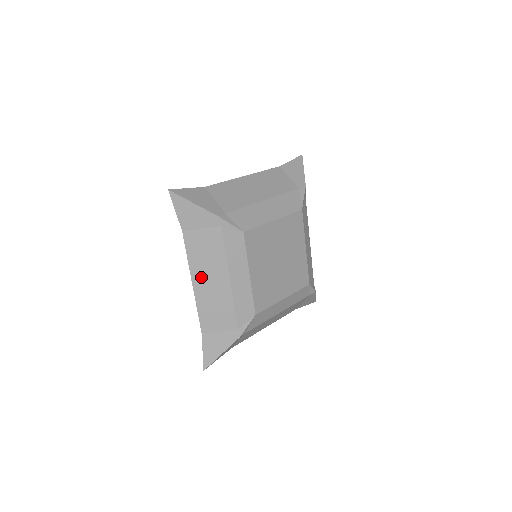
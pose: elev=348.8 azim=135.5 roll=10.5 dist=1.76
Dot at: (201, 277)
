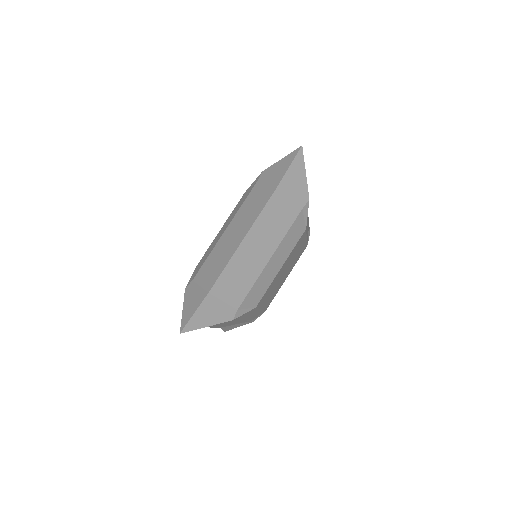
Dot at: (218, 325)
